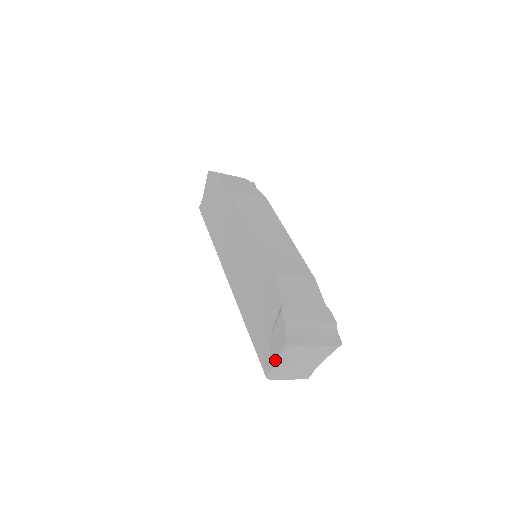
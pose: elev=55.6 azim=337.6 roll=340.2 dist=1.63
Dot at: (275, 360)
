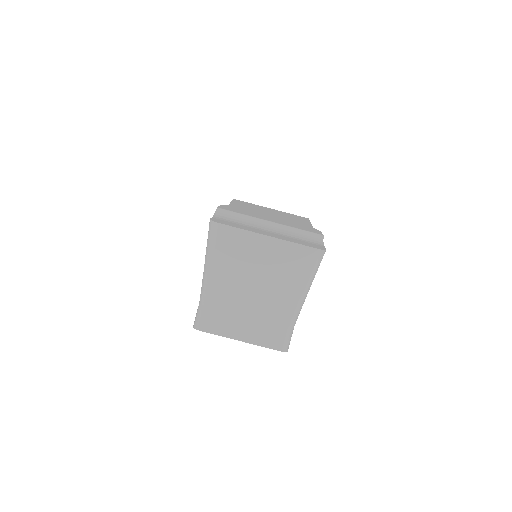
Dot at: (202, 280)
